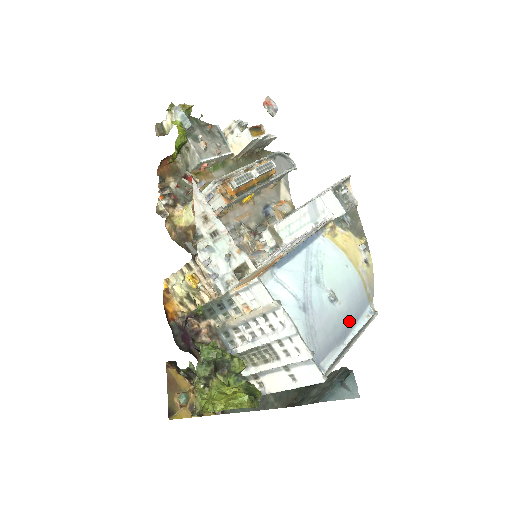
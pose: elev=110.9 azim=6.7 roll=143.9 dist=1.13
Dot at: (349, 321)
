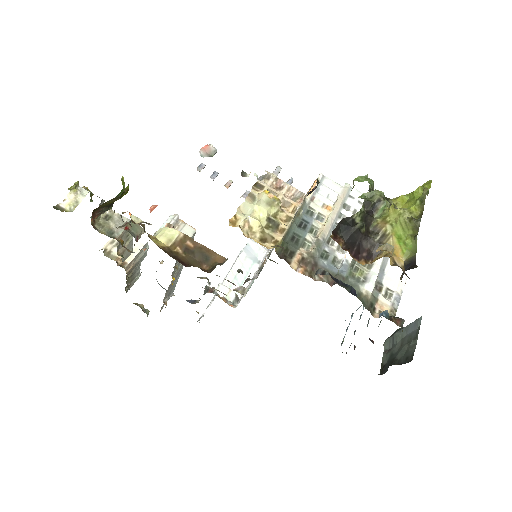
Dot at: occluded
